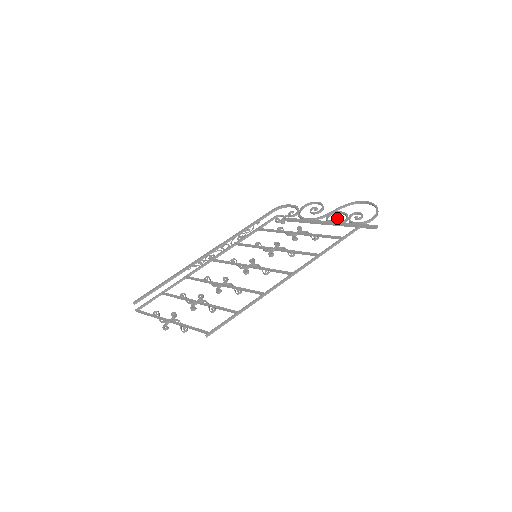
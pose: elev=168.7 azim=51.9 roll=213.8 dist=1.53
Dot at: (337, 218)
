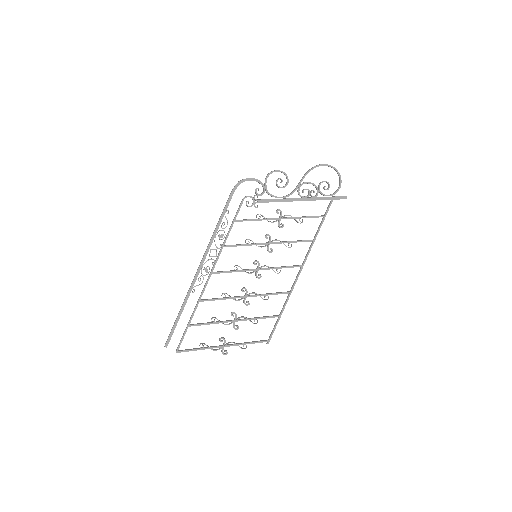
Dot at: (310, 193)
